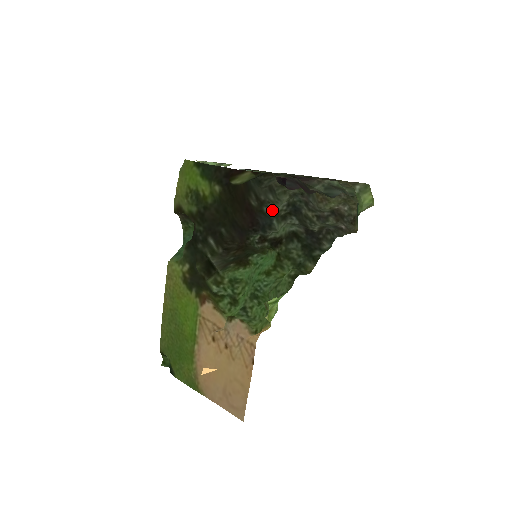
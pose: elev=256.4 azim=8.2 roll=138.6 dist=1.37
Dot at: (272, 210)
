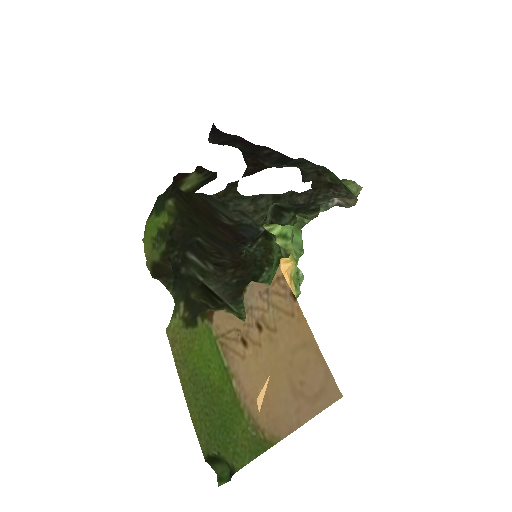
Dot at: (252, 221)
